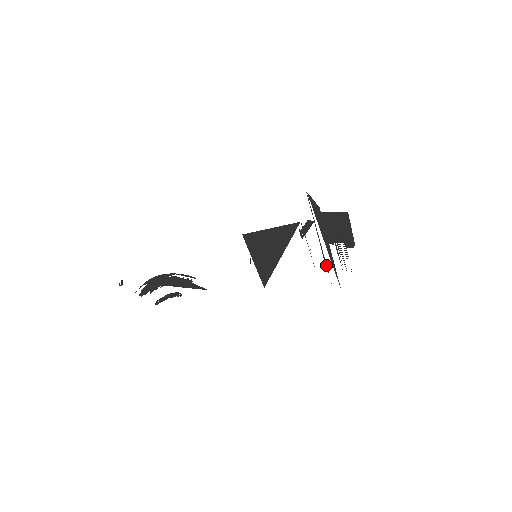
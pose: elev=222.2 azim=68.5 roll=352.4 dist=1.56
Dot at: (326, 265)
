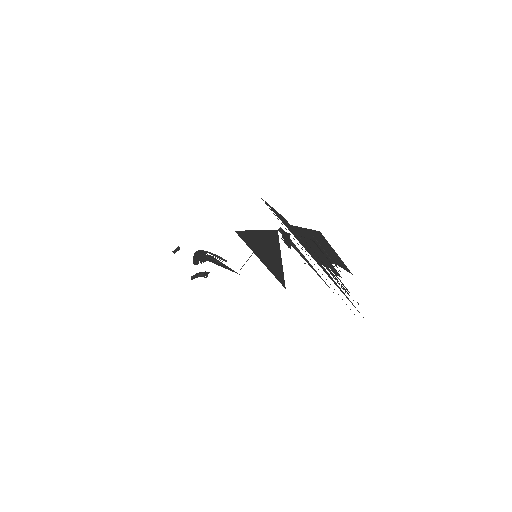
Dot at: occluded
